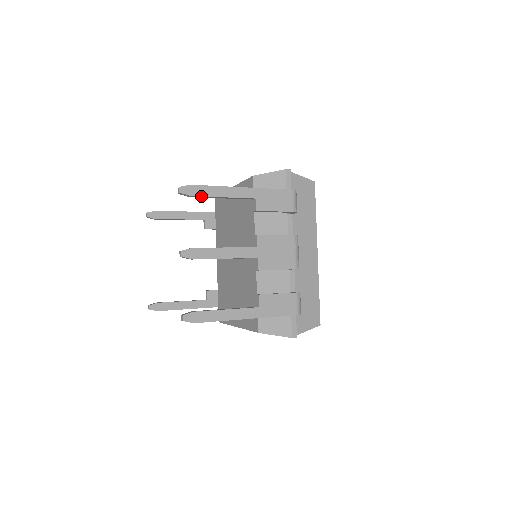
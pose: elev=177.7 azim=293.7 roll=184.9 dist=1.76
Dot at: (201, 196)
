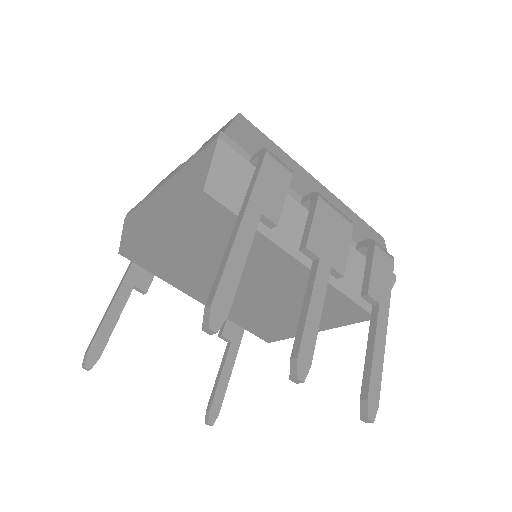
Dot at: (233, 298)
